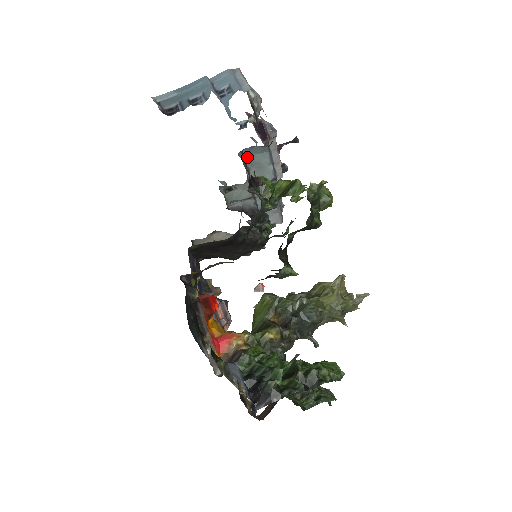
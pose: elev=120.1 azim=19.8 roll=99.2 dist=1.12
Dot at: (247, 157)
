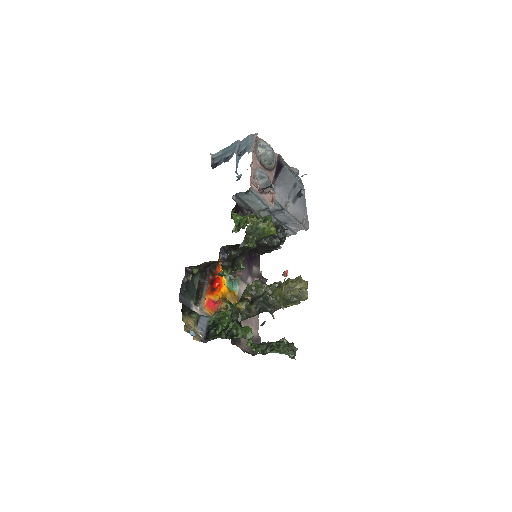
Dot at: (242, 197)
